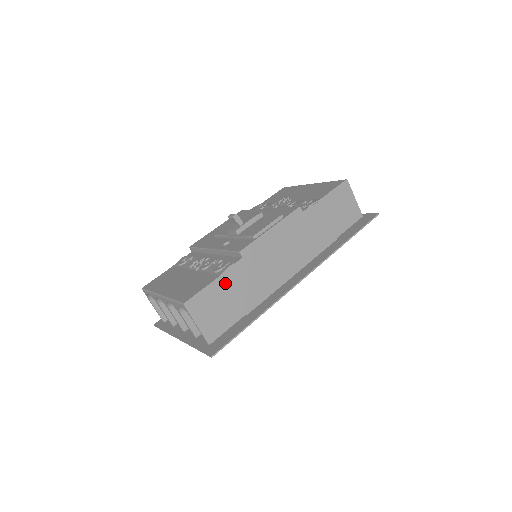
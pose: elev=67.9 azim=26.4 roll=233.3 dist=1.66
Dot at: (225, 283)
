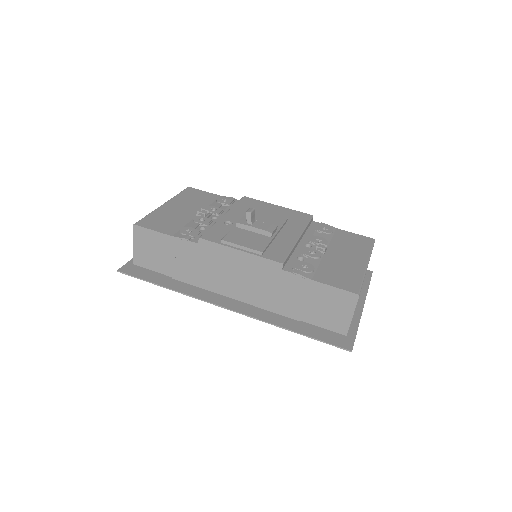
Dot at: (172, 244)
